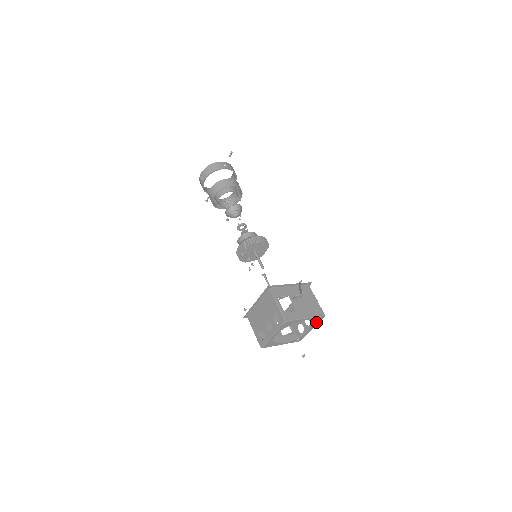
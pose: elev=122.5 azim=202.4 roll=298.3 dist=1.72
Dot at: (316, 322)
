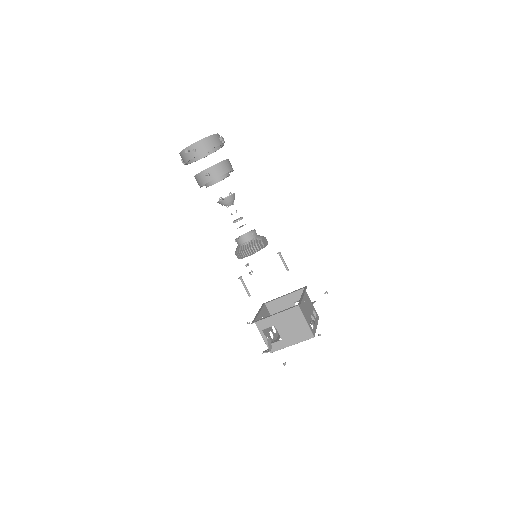
Dot at: occluded
